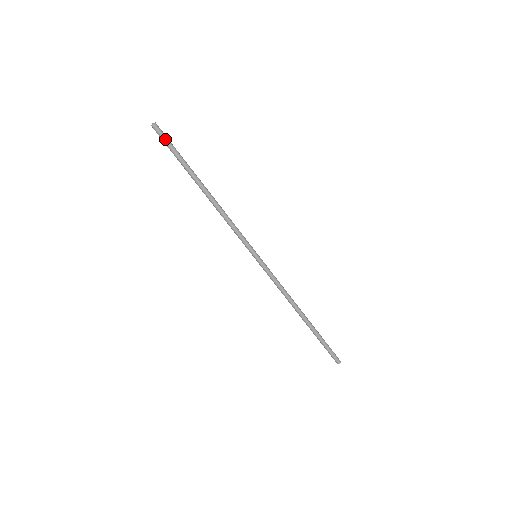
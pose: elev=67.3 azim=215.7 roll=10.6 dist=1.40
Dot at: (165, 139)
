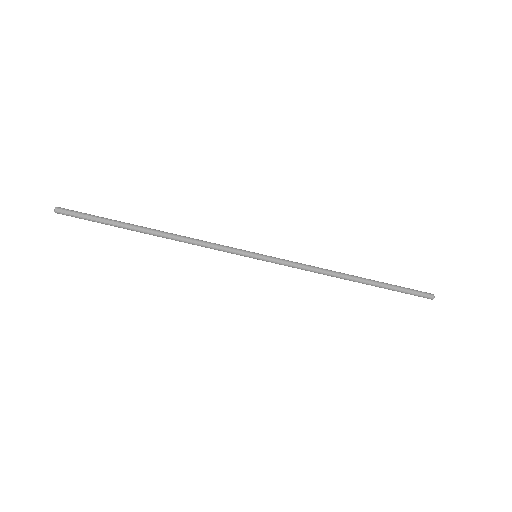
Dot at: (77, 216)
